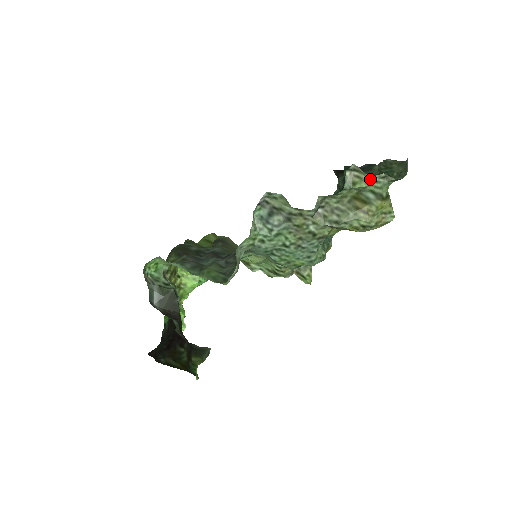
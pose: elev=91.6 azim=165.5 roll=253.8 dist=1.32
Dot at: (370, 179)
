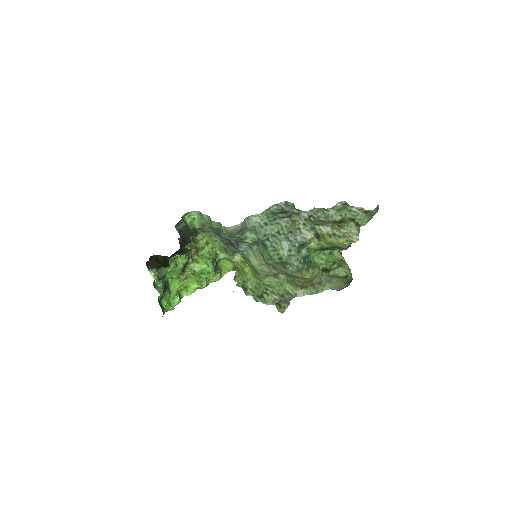
Dot at: (351, 209)
